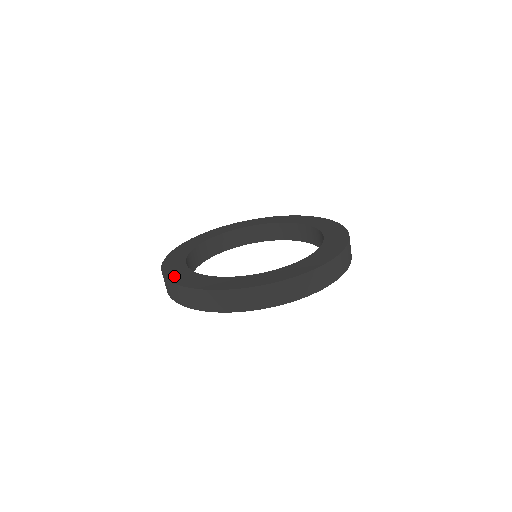
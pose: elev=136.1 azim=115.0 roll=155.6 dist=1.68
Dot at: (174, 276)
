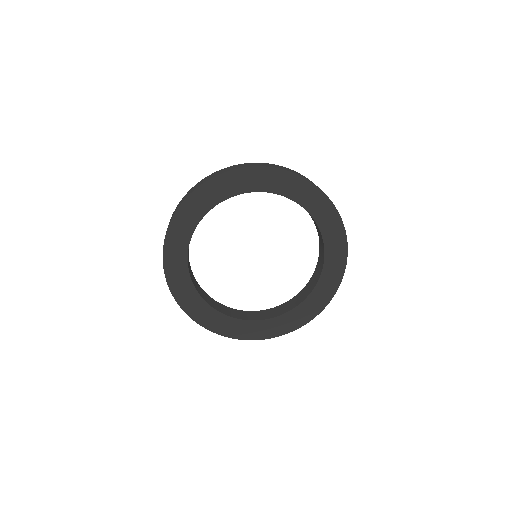
Dot at: occluded
